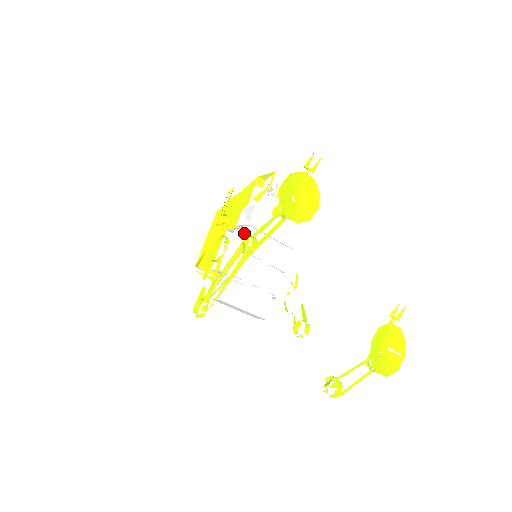
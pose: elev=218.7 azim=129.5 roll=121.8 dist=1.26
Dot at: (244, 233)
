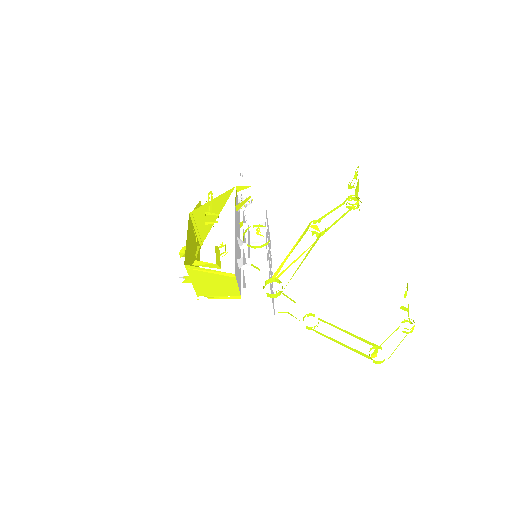
Dot at: occluded
